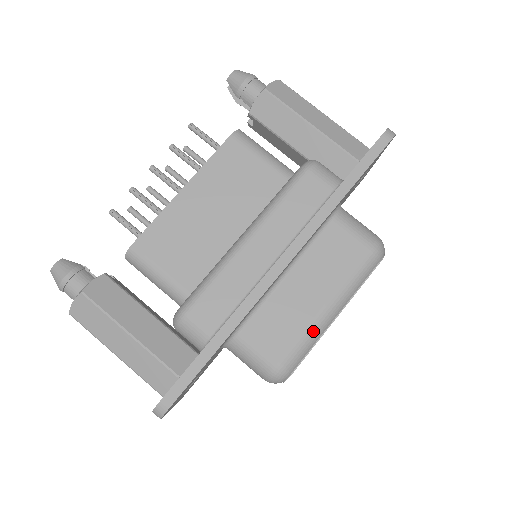
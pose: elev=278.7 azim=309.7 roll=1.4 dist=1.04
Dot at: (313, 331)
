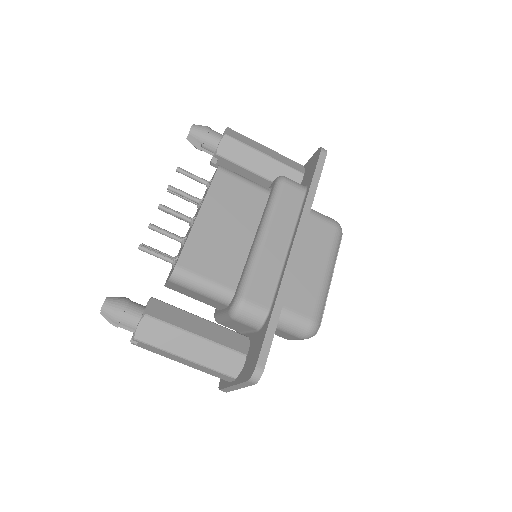
Dot at: (324, 291)
